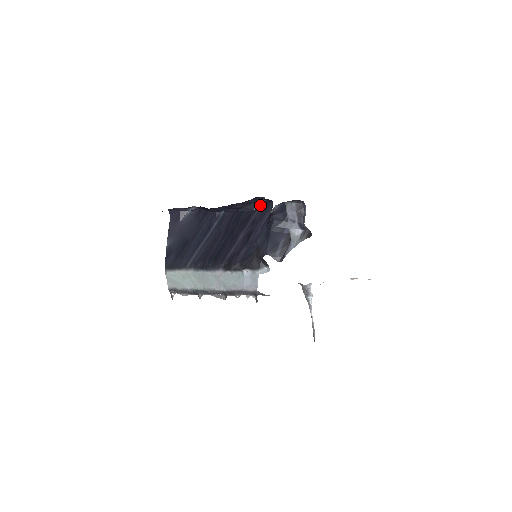
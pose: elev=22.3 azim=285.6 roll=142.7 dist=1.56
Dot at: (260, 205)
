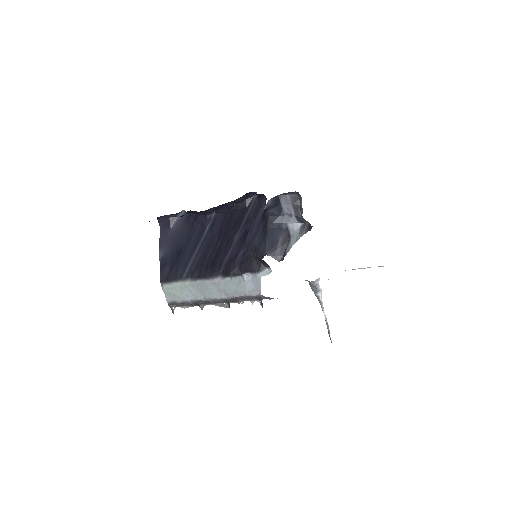
Dot at: (253, 201)
